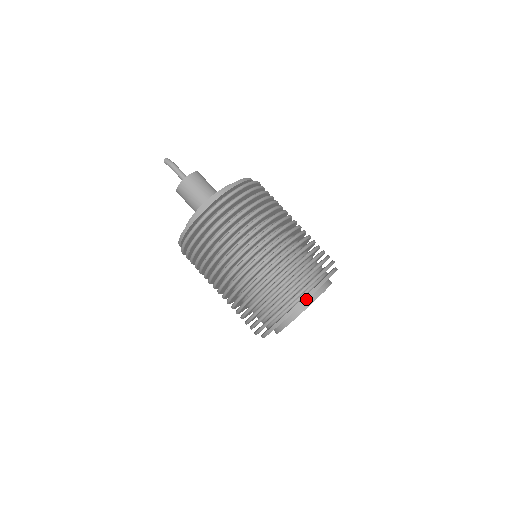
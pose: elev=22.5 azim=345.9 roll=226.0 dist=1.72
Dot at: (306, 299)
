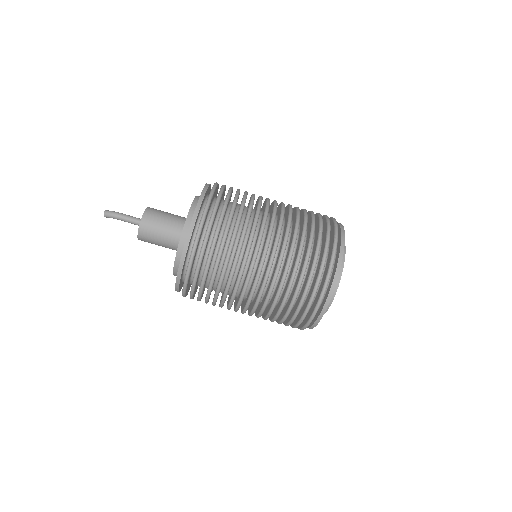
Dot at: (336, 279)
